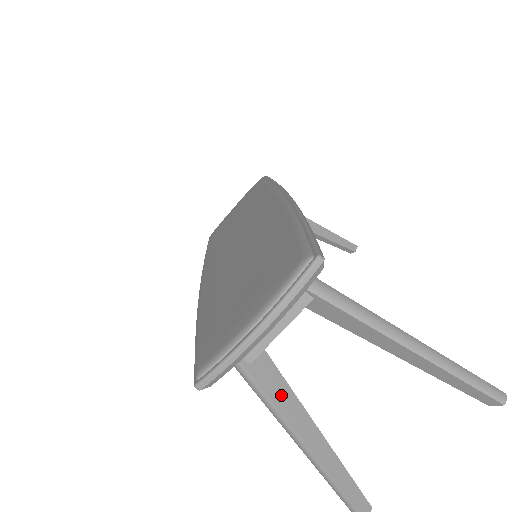
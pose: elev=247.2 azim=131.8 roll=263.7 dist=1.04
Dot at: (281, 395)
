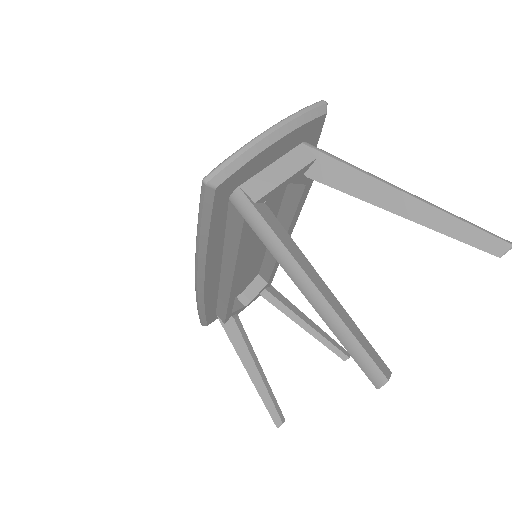
Dot at: (283, 235)
